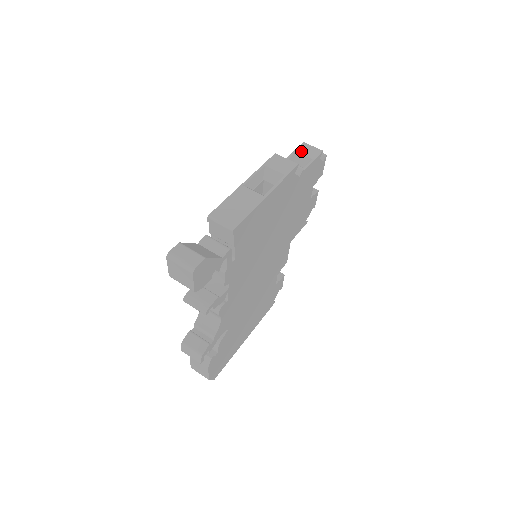
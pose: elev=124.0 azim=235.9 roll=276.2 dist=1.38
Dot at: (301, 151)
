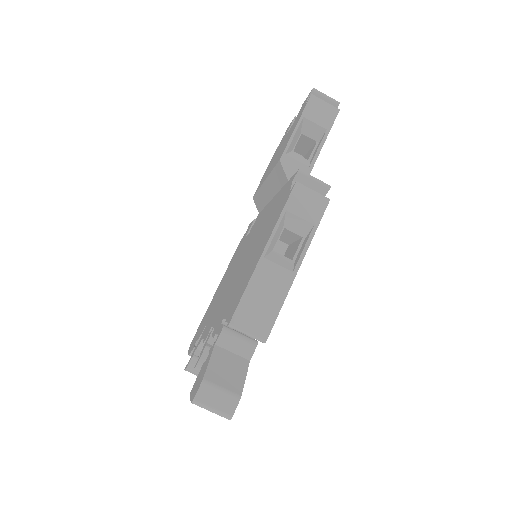
Dot at: (311, 115)
